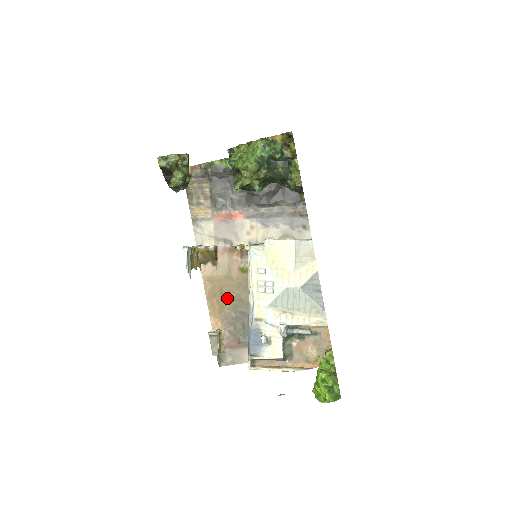
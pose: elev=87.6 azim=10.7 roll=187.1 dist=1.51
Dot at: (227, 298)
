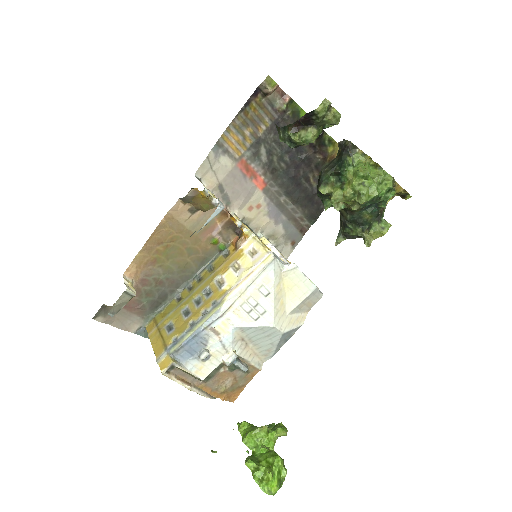
Dot at: (170, 255)
